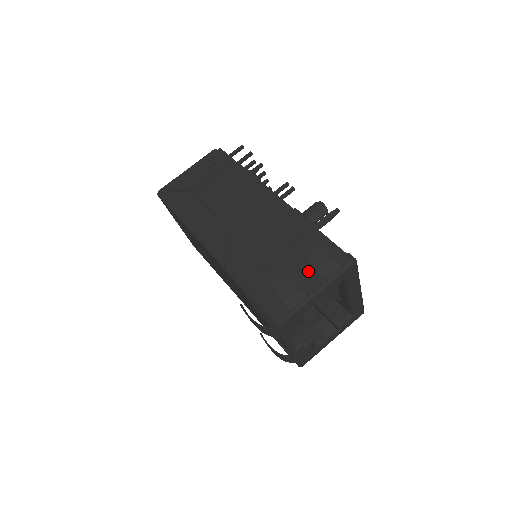
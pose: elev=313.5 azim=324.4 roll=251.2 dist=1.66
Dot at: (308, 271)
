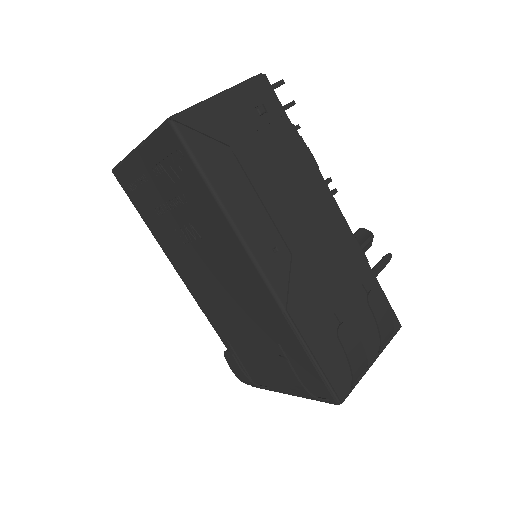
Dot at: (368, 334)
